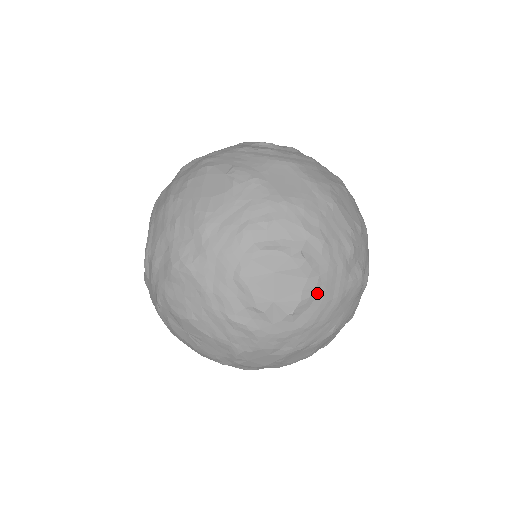
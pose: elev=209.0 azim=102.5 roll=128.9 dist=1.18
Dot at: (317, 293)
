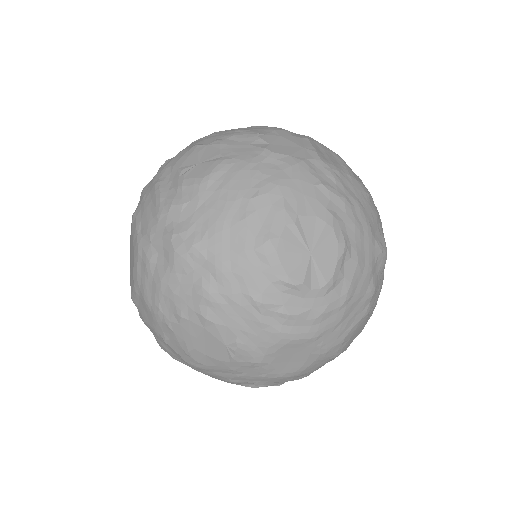
Dot at: occluded
